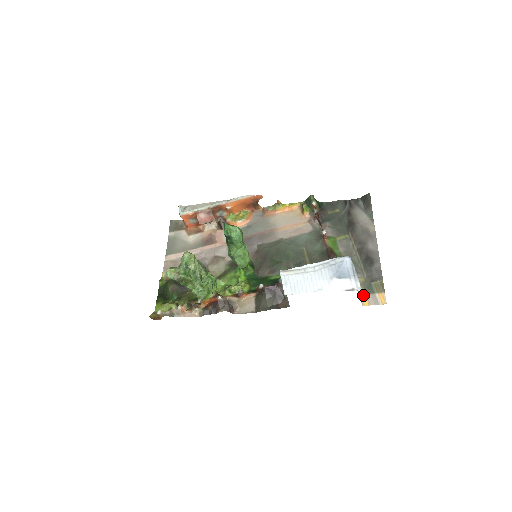
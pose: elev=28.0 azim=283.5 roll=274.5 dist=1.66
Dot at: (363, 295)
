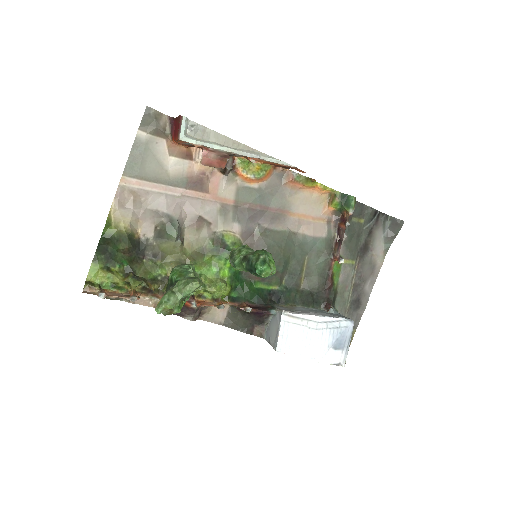
Dot at: occluded
